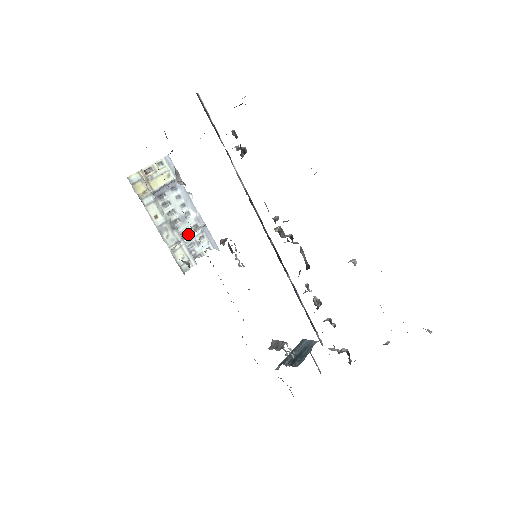
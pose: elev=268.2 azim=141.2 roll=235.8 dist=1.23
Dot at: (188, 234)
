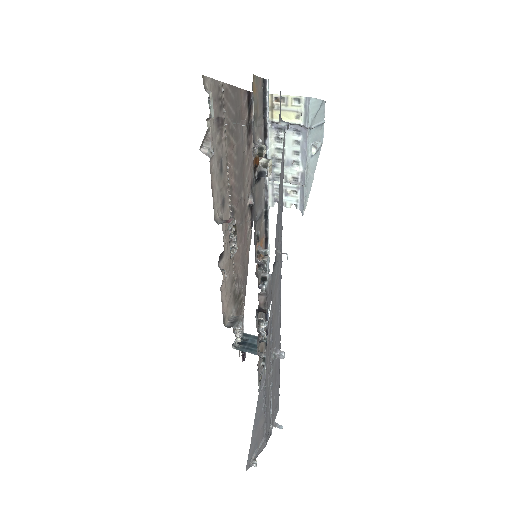
Dot at: occluded
